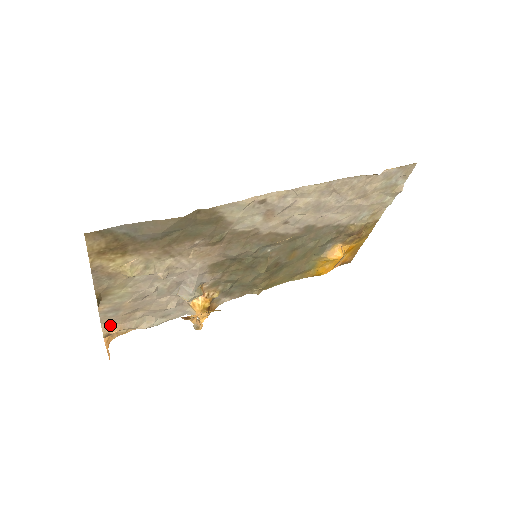
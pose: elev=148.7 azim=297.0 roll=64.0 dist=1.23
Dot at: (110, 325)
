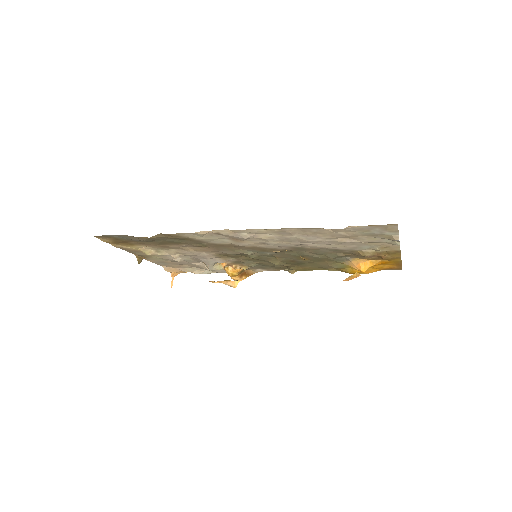
Dot at: (170, 267)
